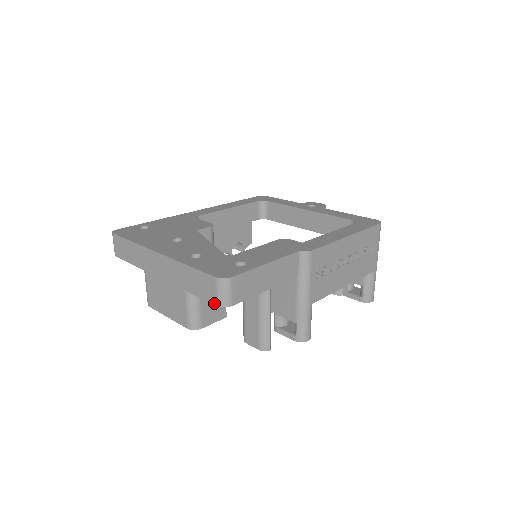
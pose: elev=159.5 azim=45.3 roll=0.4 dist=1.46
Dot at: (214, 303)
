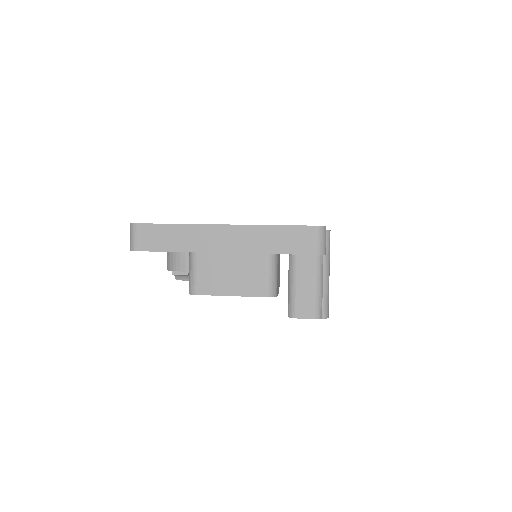
Dot at: (312, 253)
